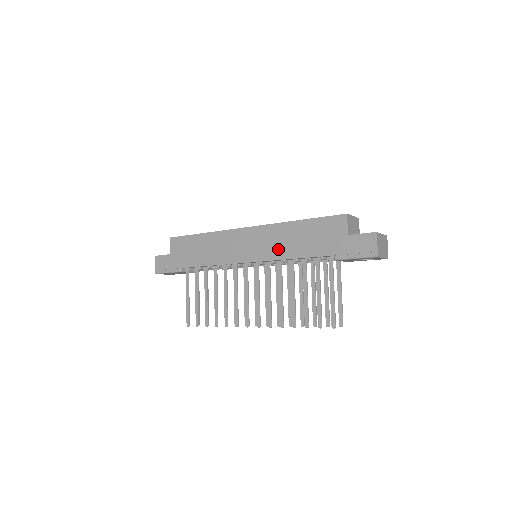
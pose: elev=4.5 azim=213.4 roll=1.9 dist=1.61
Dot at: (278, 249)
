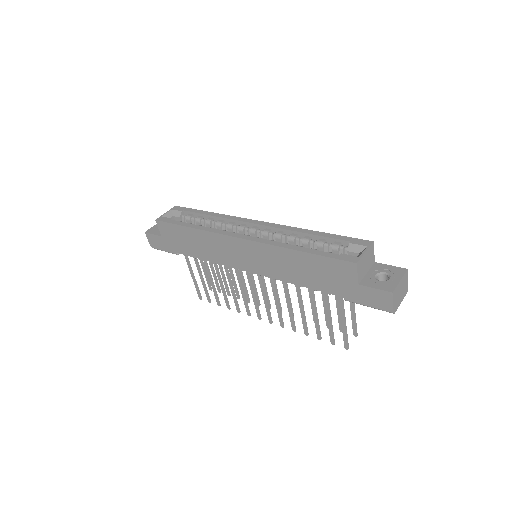
Dot at: (279, 271)
